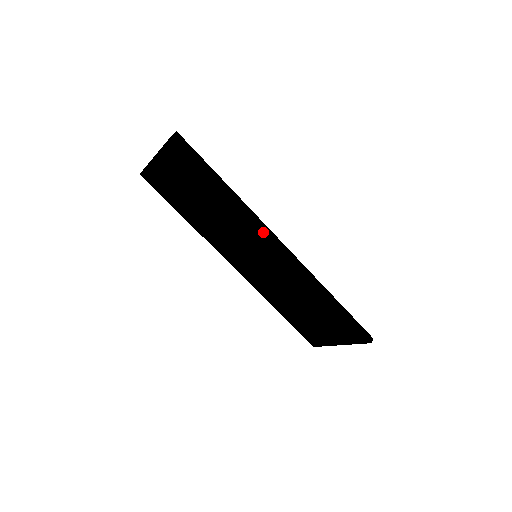
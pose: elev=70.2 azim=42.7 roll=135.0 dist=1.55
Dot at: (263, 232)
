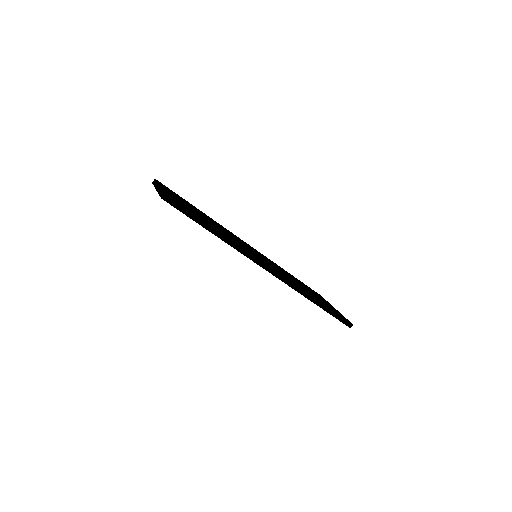
Dot at: (252, 260)
